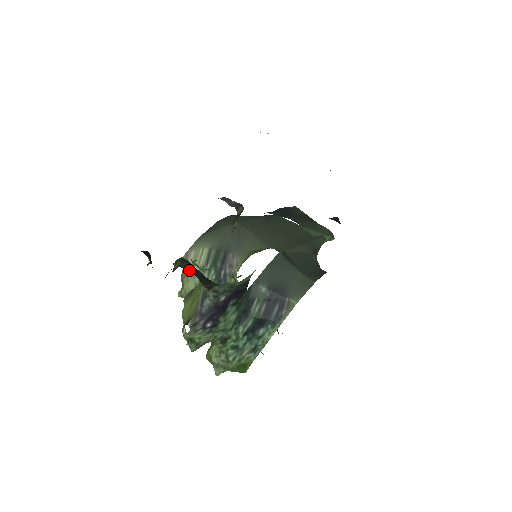
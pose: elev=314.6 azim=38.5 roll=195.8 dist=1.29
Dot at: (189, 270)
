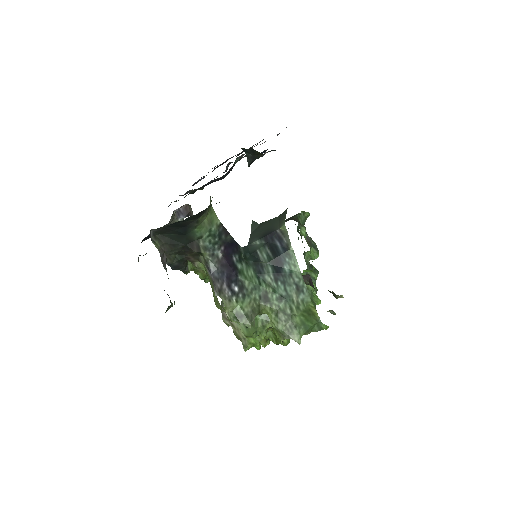
Dot at: (172, 247)
